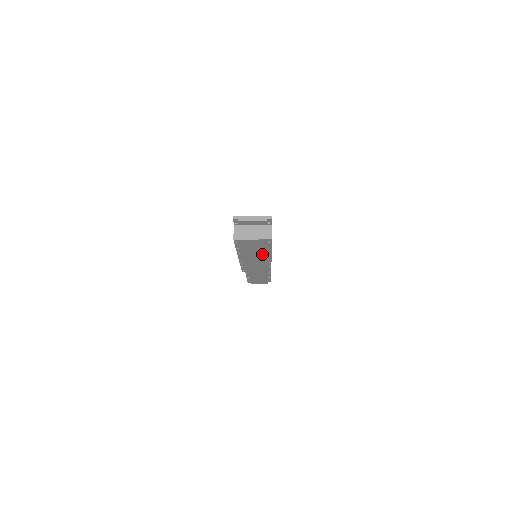
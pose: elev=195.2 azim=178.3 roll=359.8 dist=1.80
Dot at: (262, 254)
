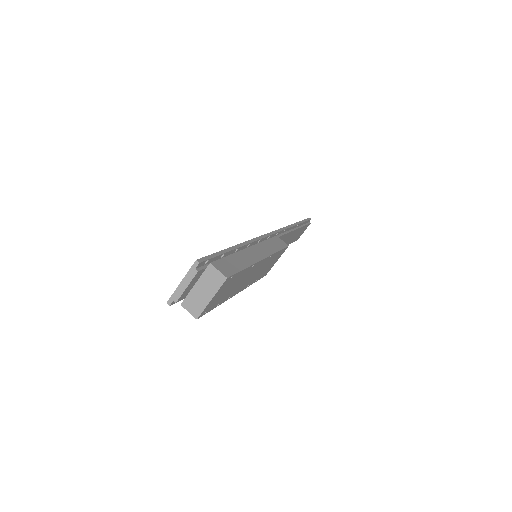
Dot at: (249, 272)
